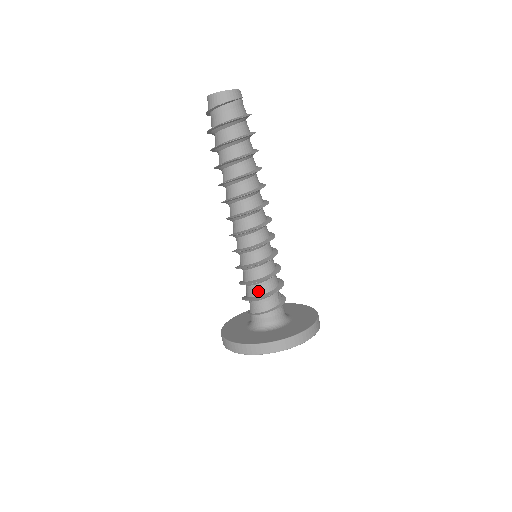
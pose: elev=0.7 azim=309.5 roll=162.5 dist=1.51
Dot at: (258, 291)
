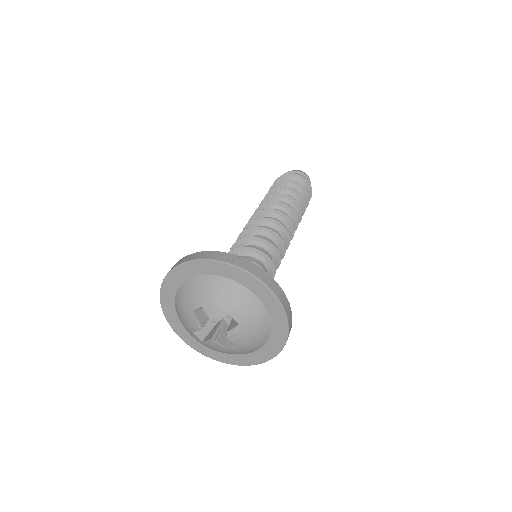
Dot at: occluded
